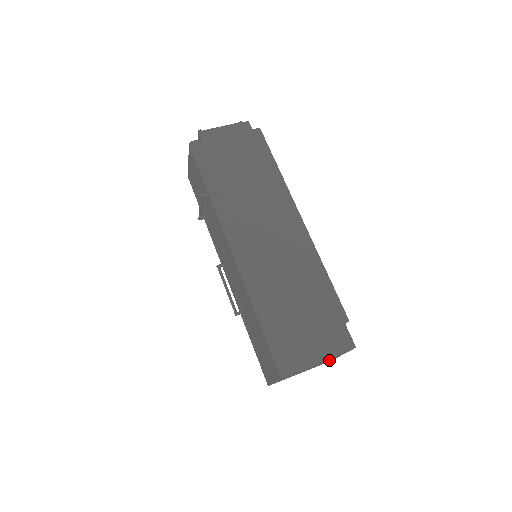
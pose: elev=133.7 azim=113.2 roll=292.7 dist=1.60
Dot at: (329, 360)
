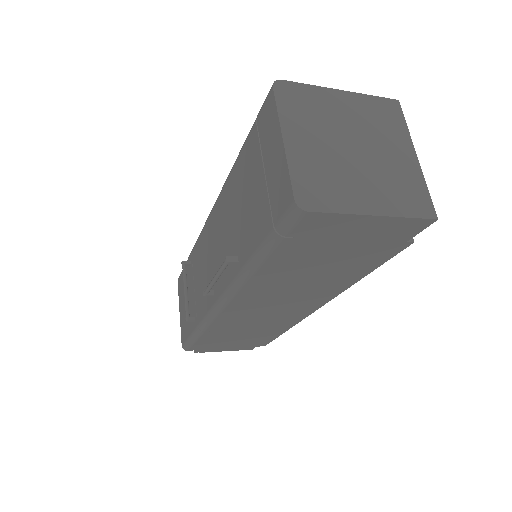
Dot at: (402, 171)
